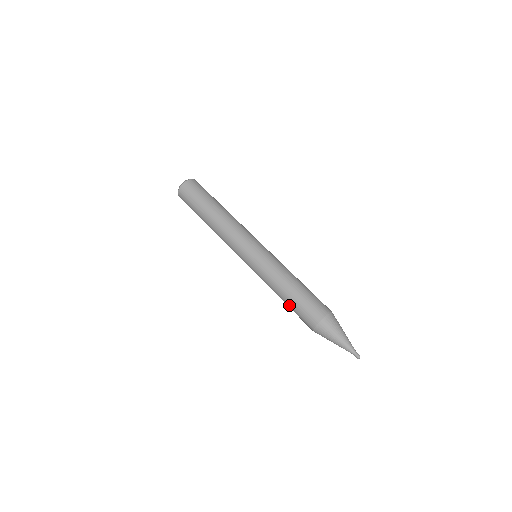
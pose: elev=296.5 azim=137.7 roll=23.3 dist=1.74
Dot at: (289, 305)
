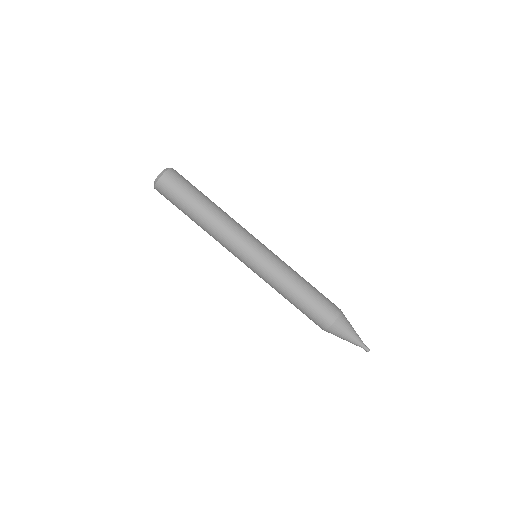
Dot at: (298, 308)
